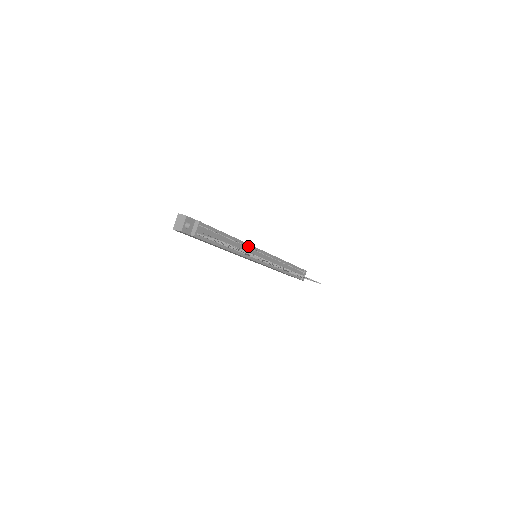
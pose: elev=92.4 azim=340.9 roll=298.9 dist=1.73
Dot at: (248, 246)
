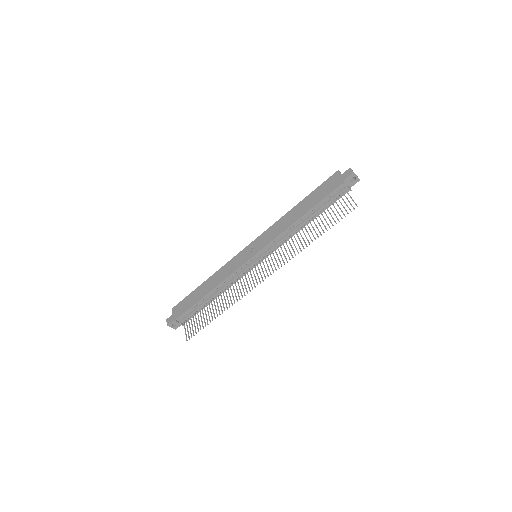
Dot at: (232, 275)
